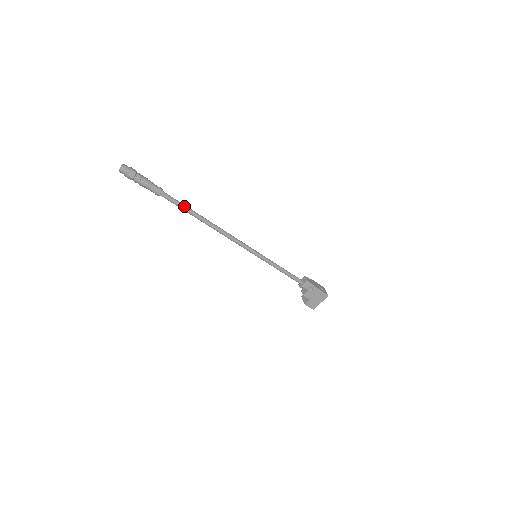
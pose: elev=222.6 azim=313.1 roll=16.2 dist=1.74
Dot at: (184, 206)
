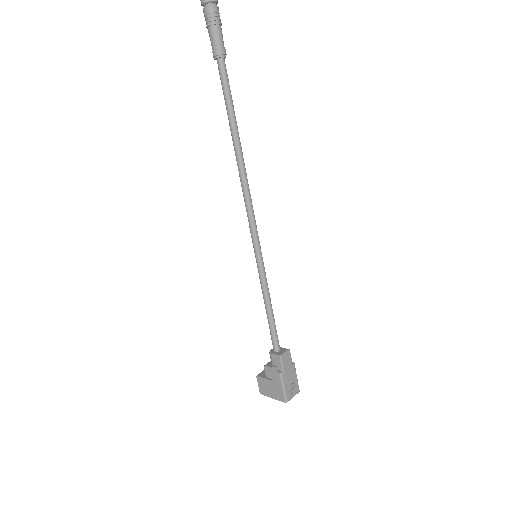
Dot at: (230, 101)
